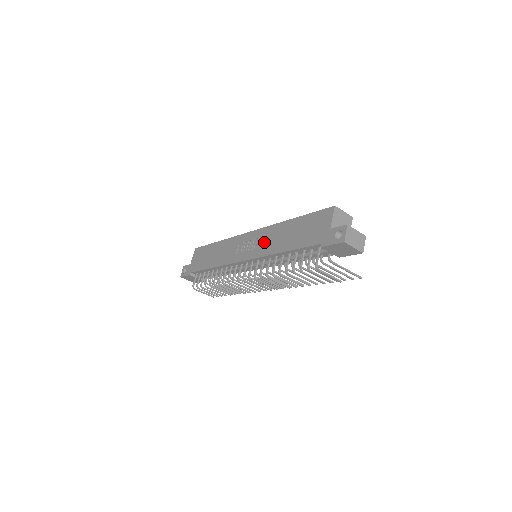
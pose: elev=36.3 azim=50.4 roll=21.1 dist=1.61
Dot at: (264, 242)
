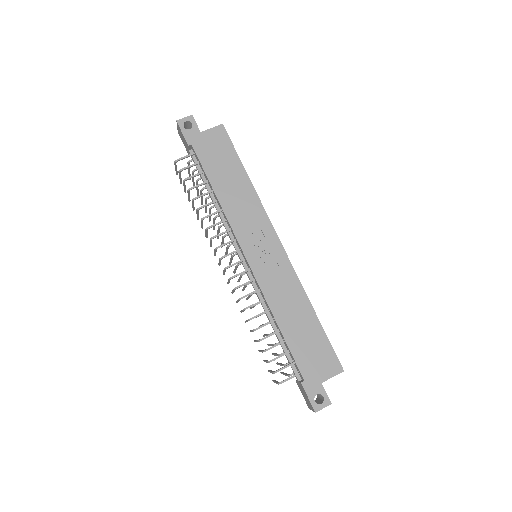
Dot at: (278, 282)
